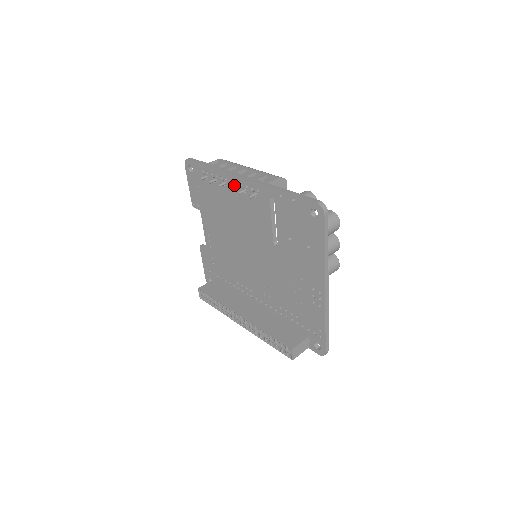
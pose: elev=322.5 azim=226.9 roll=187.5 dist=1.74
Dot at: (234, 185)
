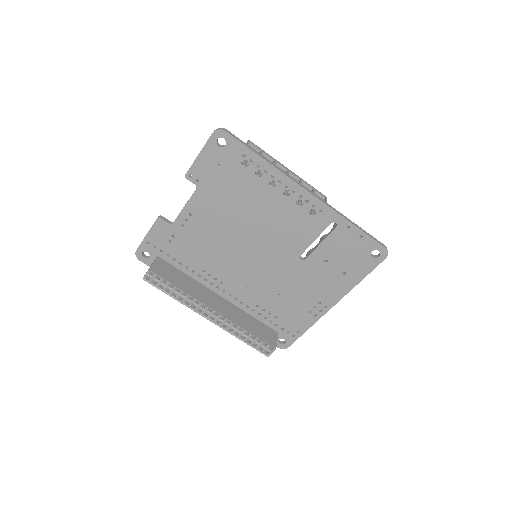
Dot at: (287, 191)
